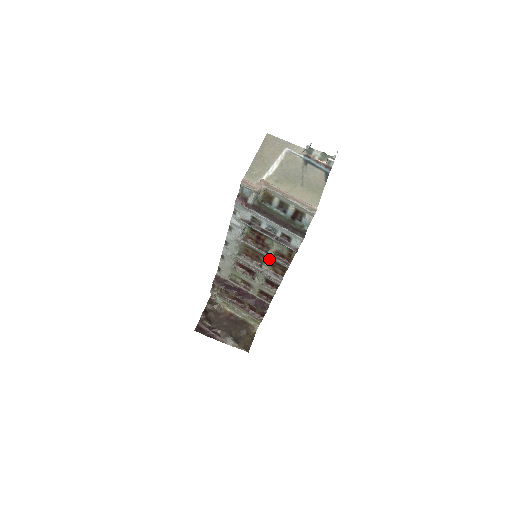
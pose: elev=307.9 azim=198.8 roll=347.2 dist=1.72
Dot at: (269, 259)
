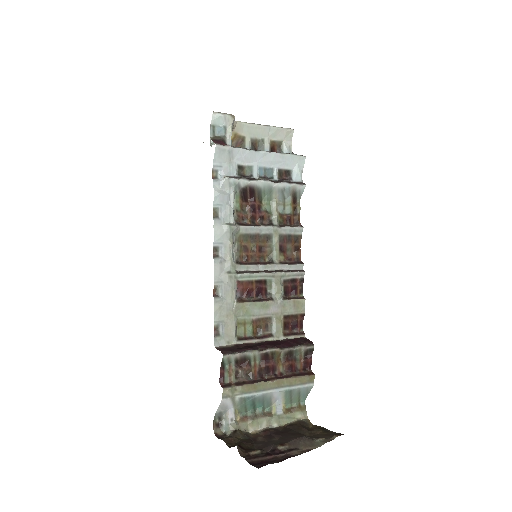
Dot at: (276, 238)
